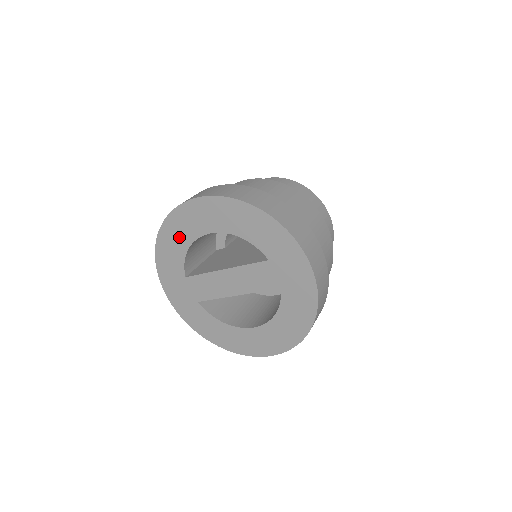
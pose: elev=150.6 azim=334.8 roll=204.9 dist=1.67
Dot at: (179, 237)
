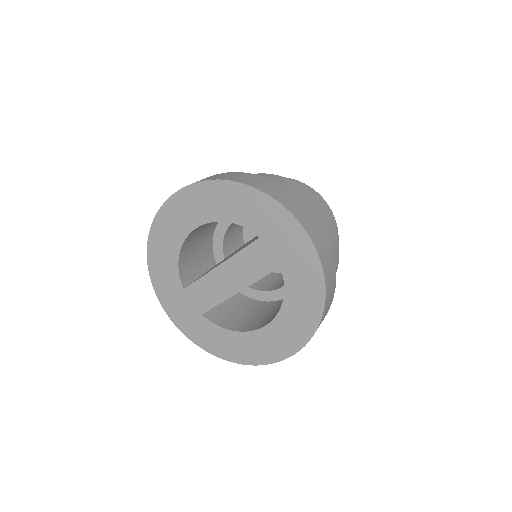
Dot at: (167, 244)
